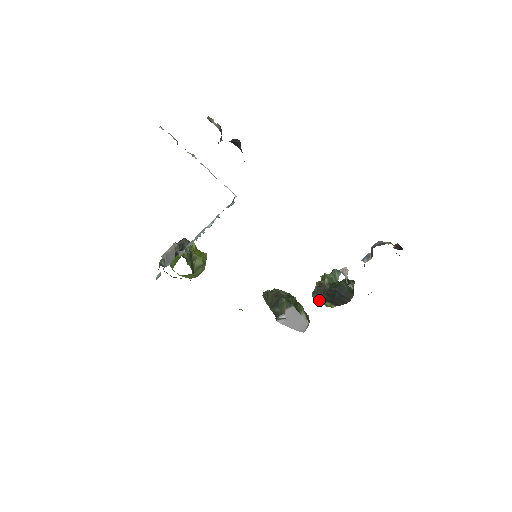
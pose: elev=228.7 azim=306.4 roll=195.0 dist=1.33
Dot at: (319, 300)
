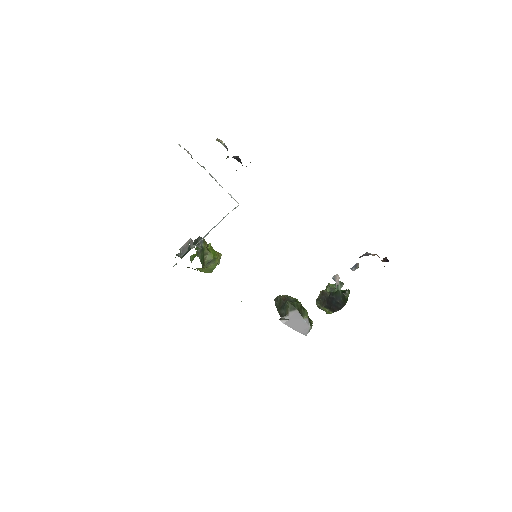
Dot at: (320, 307)
